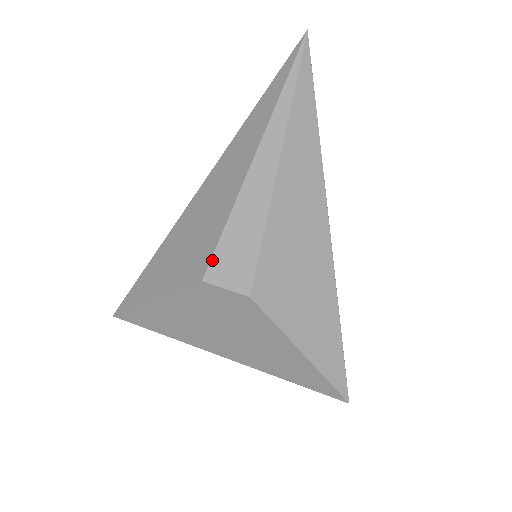
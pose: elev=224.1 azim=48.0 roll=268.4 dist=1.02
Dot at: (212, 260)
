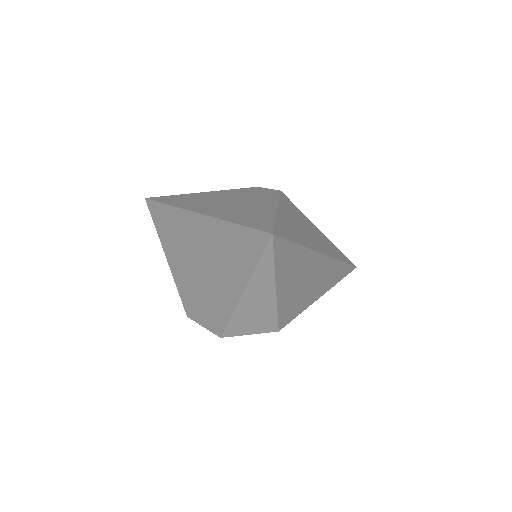
Dot at: occluded
